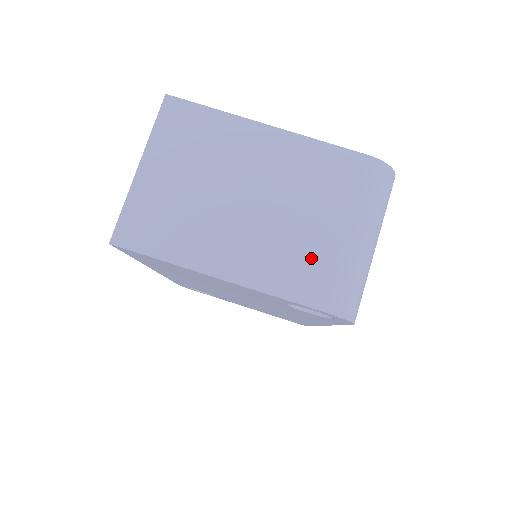
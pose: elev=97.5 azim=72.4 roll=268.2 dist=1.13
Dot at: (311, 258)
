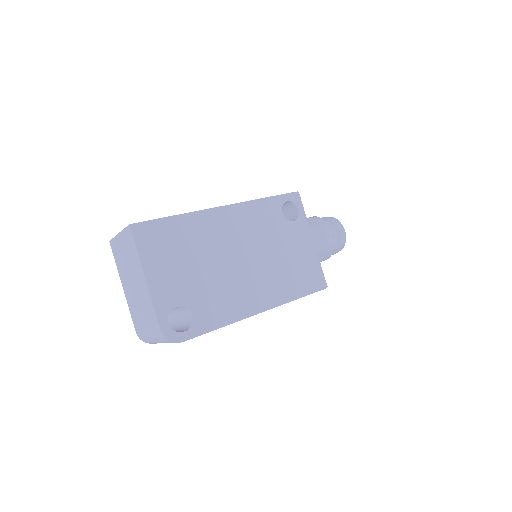
Dot at: (139, 320)
